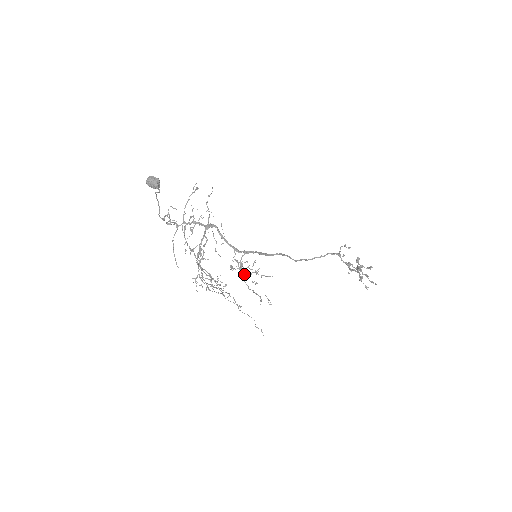
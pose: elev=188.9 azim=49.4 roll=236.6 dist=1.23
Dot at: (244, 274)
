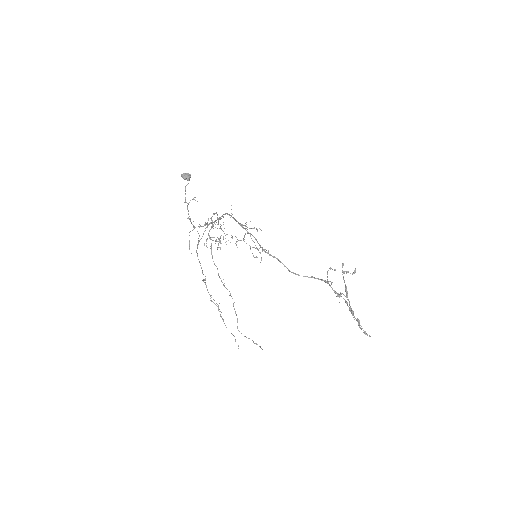
Dot at: occluded
